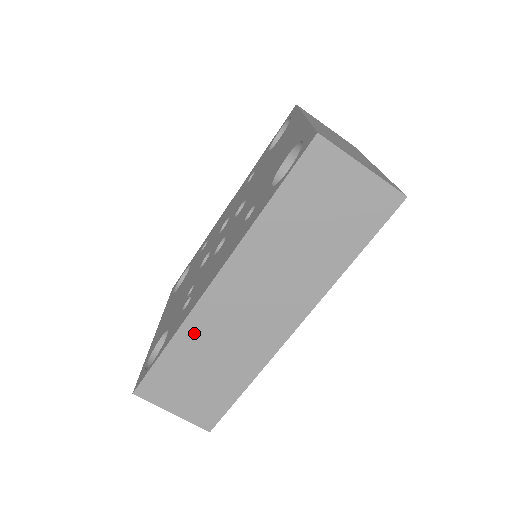
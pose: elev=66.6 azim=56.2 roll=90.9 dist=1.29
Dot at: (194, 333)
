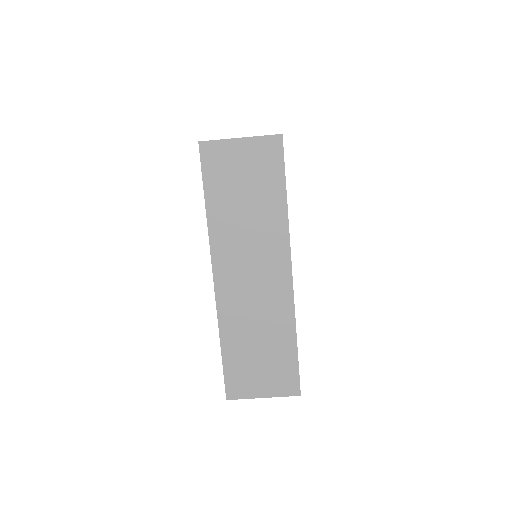
Dot at: (230, 324)
